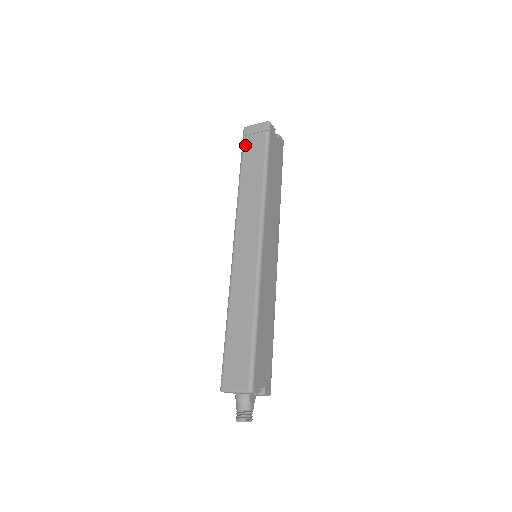
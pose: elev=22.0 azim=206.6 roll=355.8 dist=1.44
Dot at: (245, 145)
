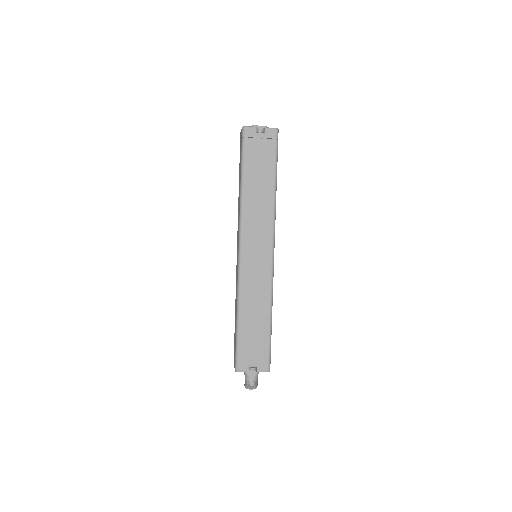
Dot at: occluded
